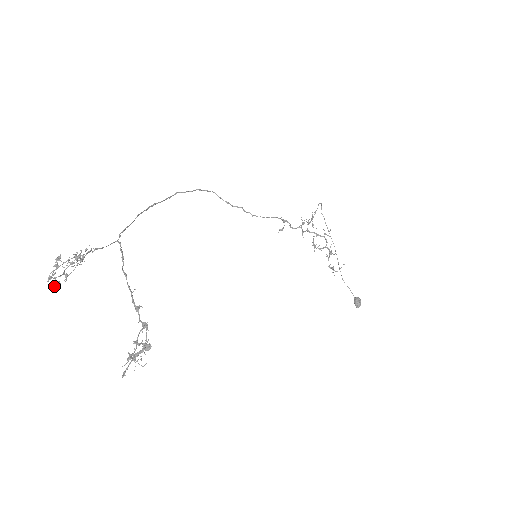
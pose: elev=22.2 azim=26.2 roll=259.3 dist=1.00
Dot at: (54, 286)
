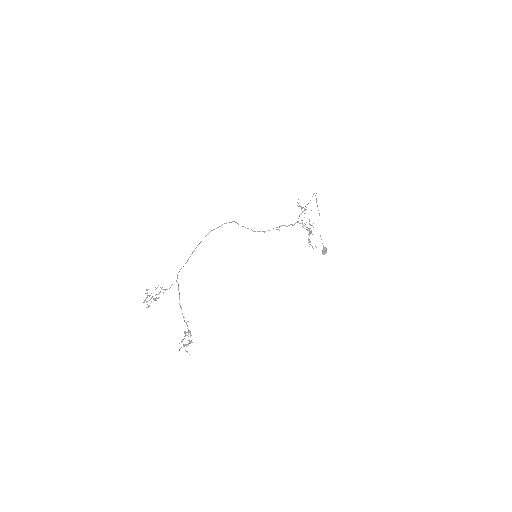
Dot at: (147, 307)
